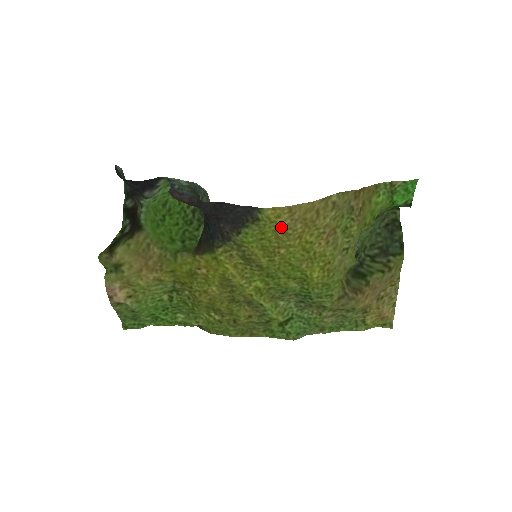
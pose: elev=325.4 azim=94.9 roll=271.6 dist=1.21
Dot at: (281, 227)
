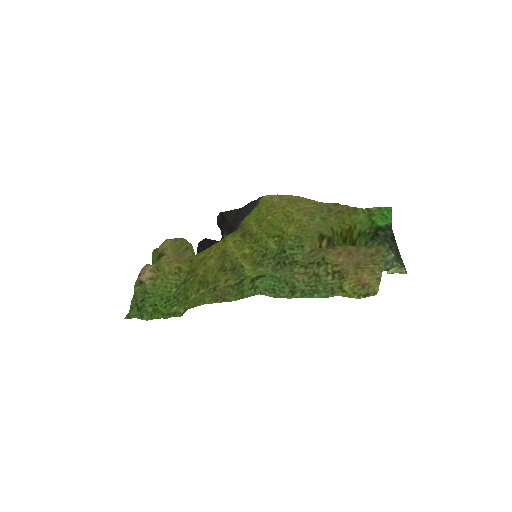
Dot at: (272, 203)
